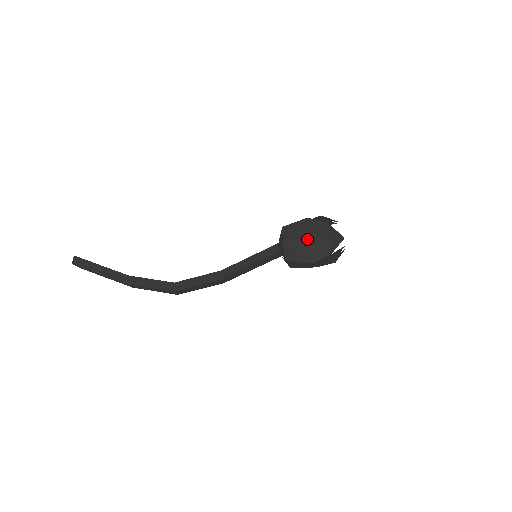
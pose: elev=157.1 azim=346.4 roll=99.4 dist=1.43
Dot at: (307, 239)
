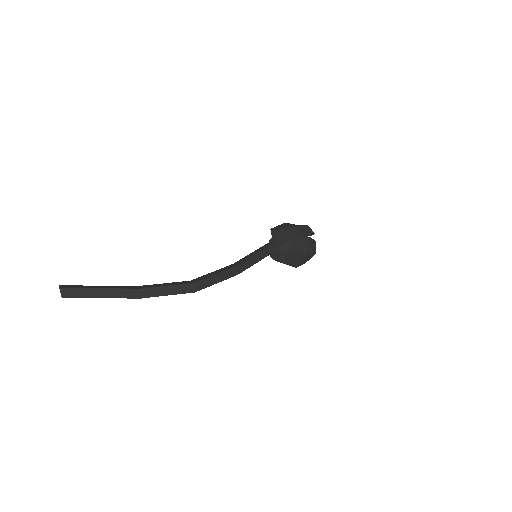
Dot at: (294, 226)
